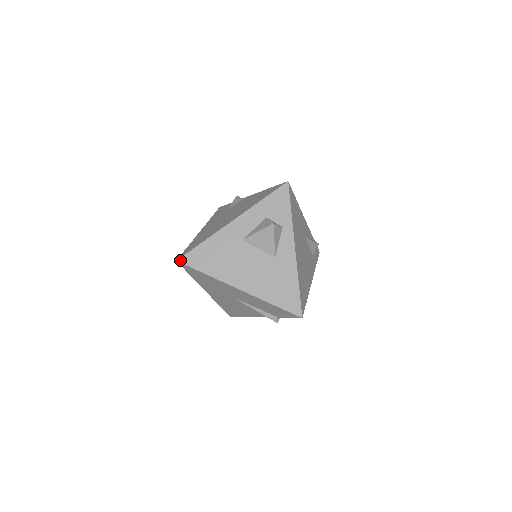
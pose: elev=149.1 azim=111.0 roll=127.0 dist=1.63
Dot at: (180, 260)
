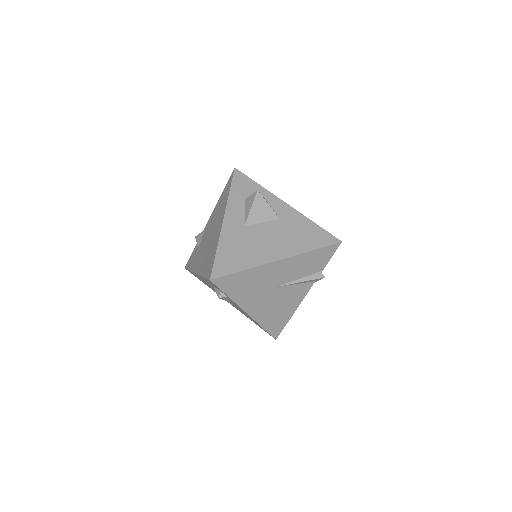
Dot at: (212, 277)
